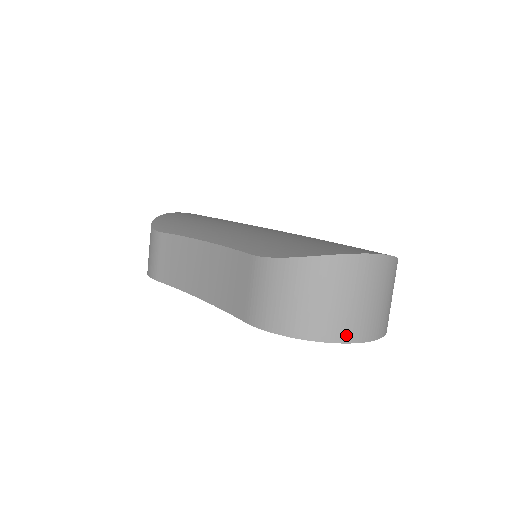
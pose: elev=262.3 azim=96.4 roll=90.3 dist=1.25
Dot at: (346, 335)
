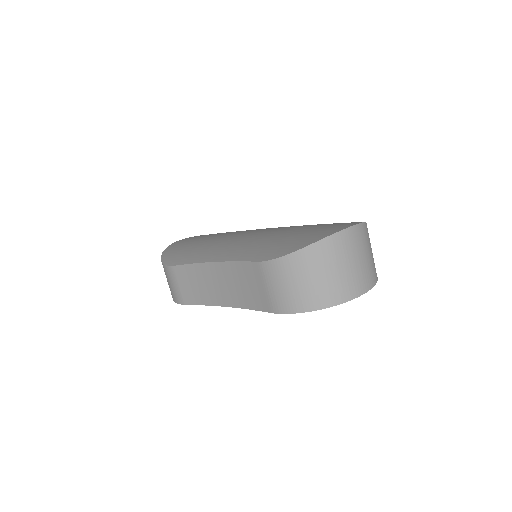
Dot at: (349, 294)
